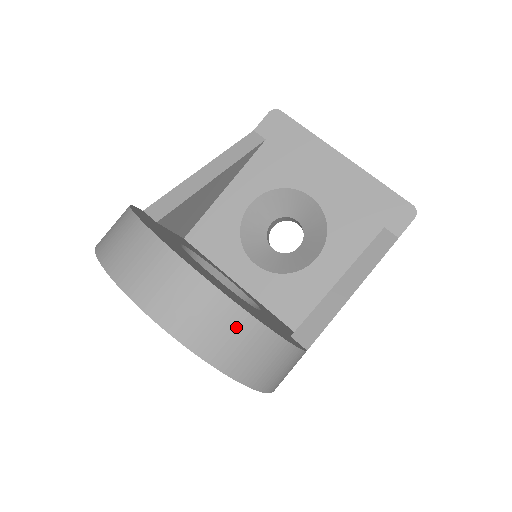
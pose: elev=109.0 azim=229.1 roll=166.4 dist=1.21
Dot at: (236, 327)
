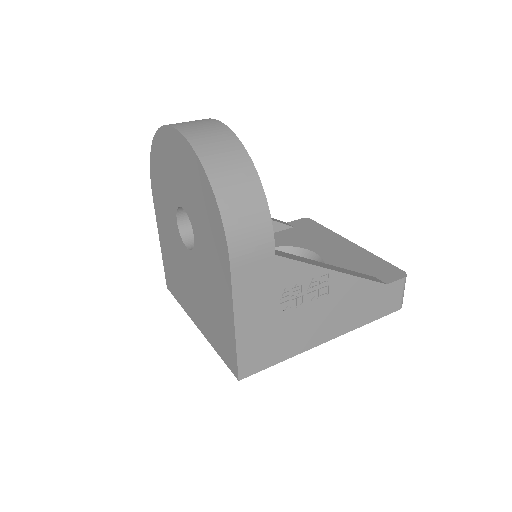
Dot at: (231, 150)
